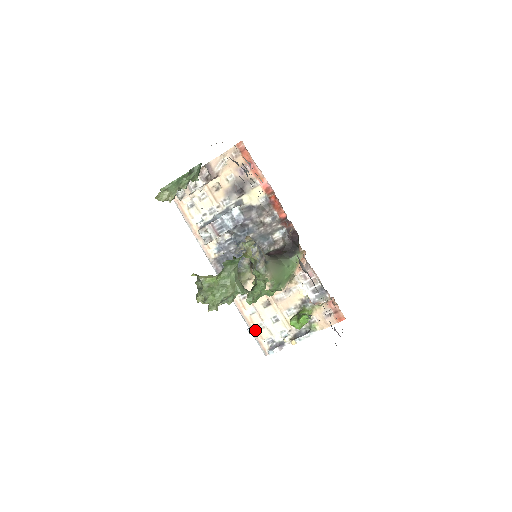
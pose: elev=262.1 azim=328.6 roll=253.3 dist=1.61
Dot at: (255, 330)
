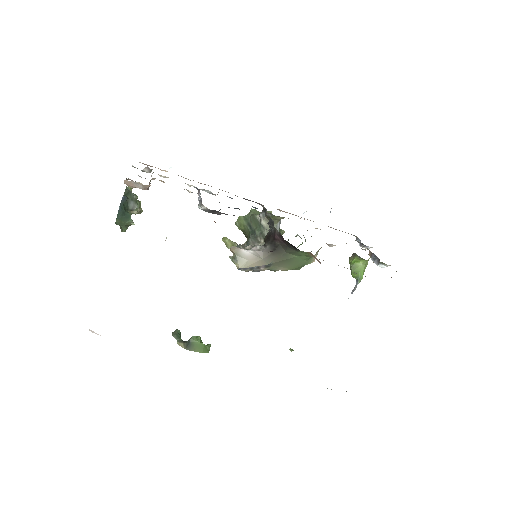
Dot at: occluded
